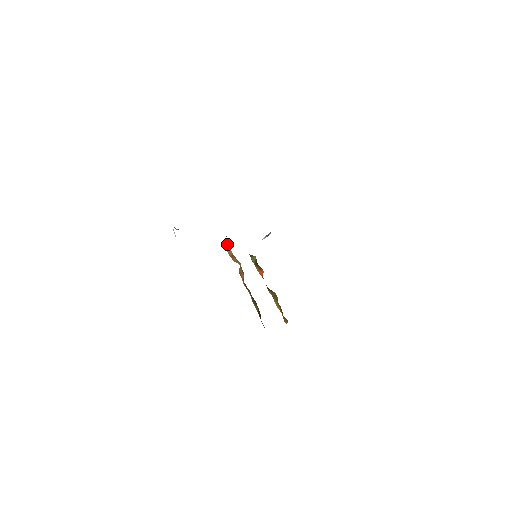
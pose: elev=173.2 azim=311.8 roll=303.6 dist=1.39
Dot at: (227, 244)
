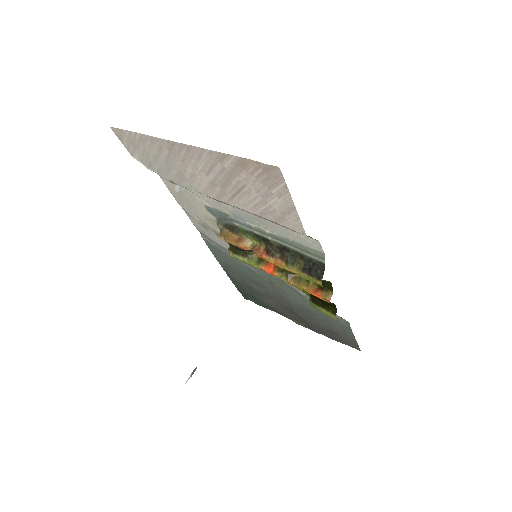
Dot at: (226, 233)
